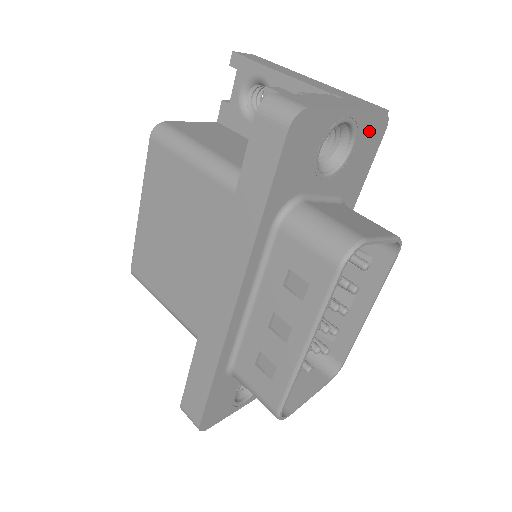
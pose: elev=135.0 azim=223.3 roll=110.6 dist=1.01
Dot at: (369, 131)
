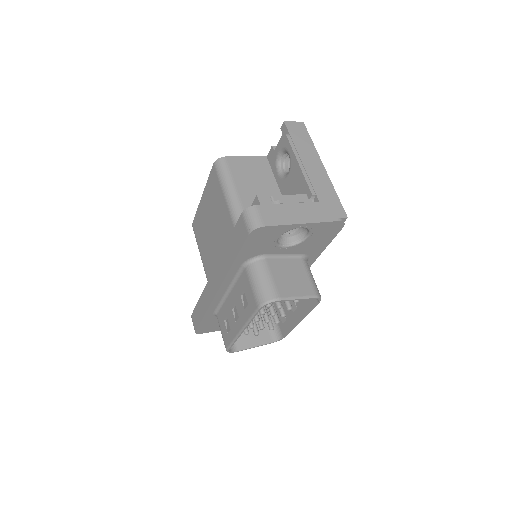
Dot at: (325, 229)
